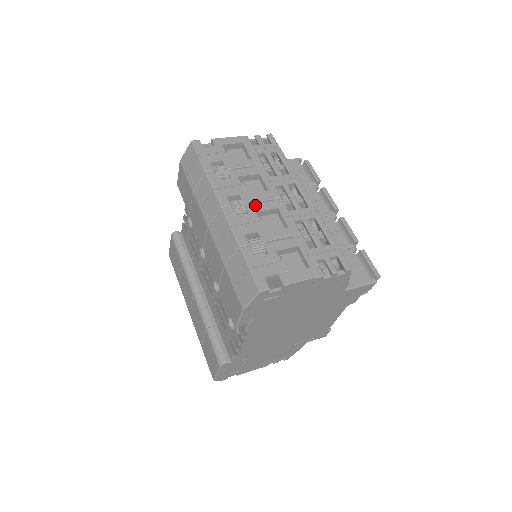
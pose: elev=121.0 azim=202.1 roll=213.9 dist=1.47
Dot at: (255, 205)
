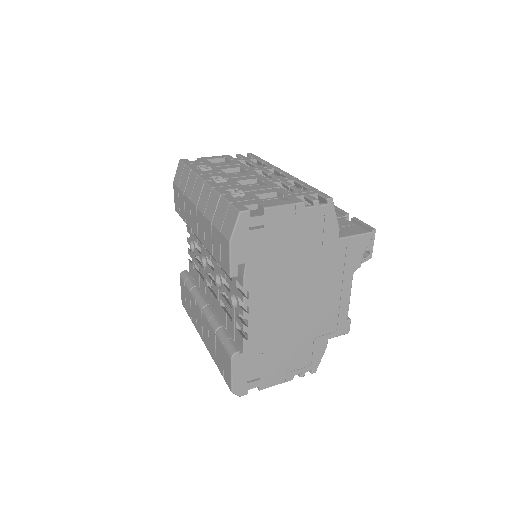
Dot at: (235, 178)
